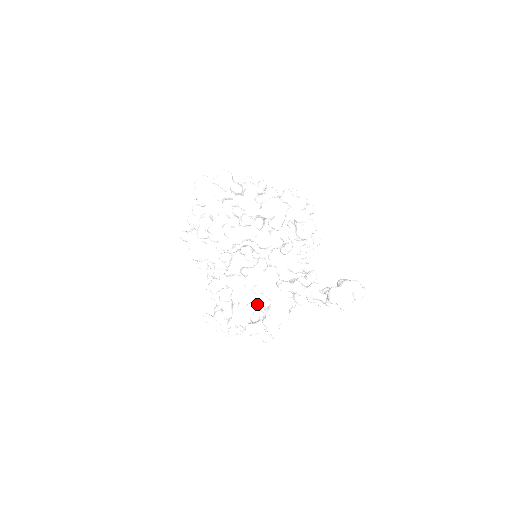
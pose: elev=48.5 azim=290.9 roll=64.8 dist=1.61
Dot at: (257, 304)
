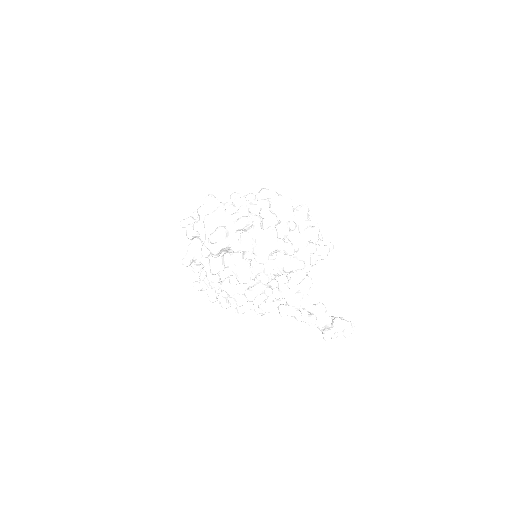
Dot at: occluded
